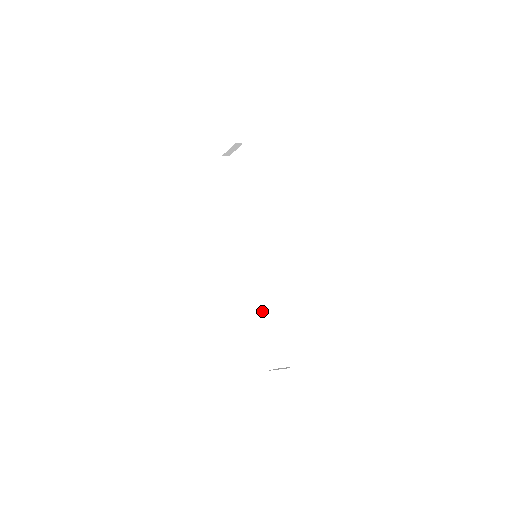
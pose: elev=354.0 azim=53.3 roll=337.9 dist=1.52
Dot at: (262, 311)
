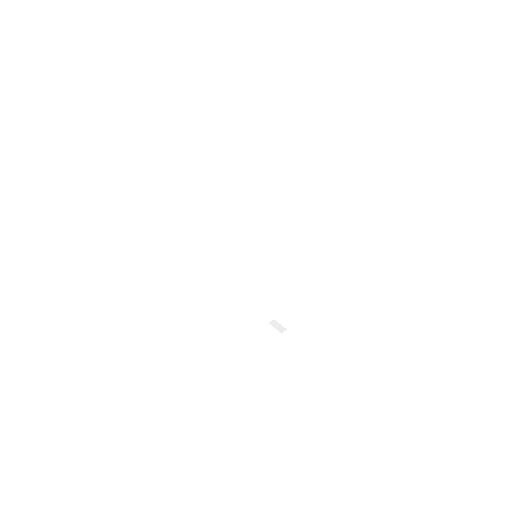
Dot at: (263, 286)
